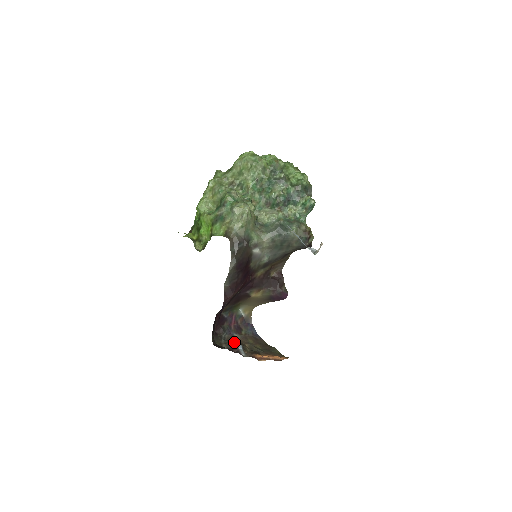
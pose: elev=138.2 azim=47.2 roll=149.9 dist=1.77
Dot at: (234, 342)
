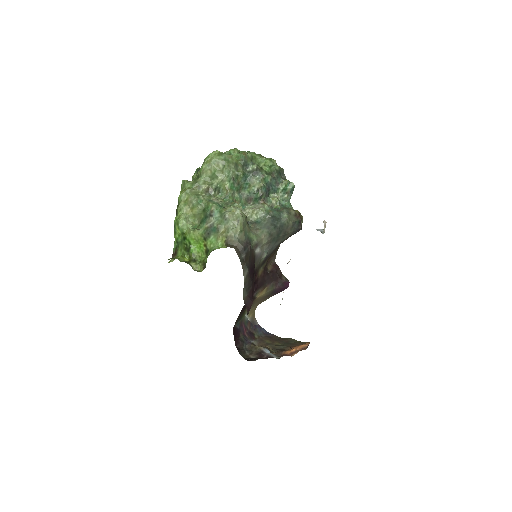
Dot at: (258, 349)
